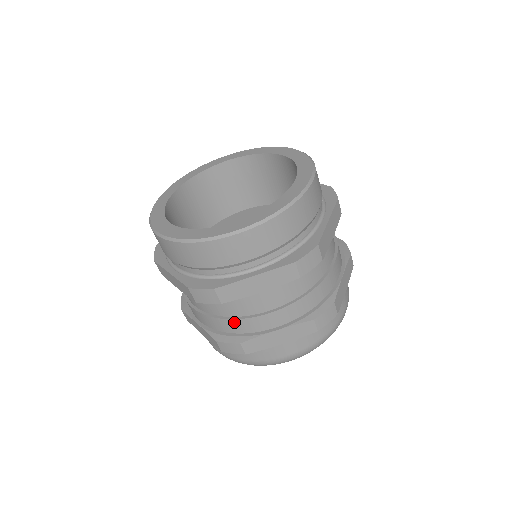
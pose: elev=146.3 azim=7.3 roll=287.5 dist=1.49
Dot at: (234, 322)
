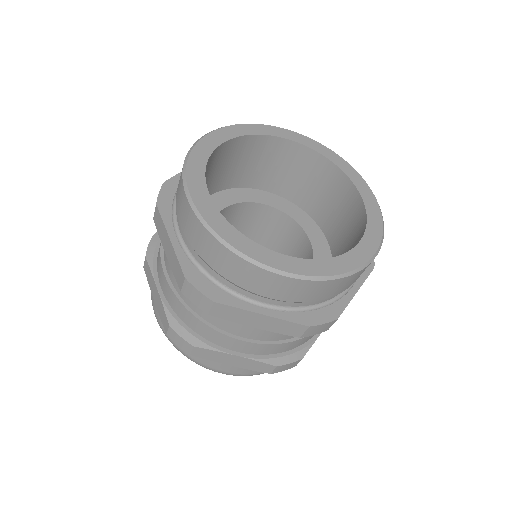
Dot at: (202, 325)
